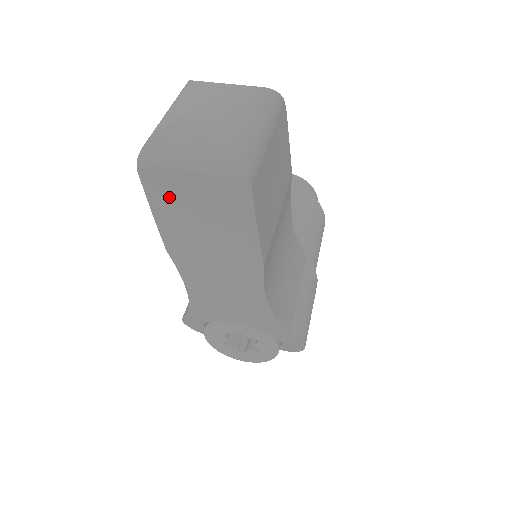
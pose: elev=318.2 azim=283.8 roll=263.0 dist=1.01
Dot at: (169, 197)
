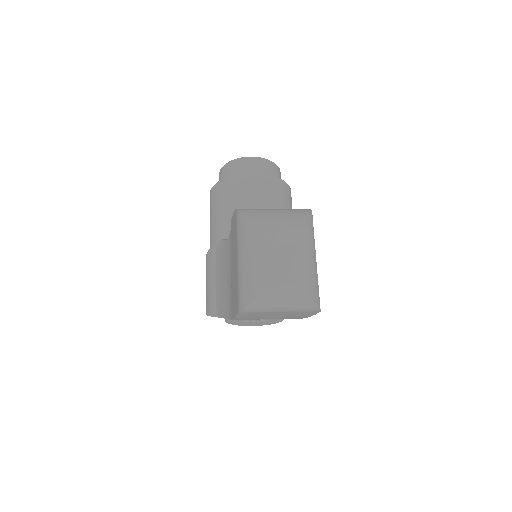
Dot at: (255, 315)
